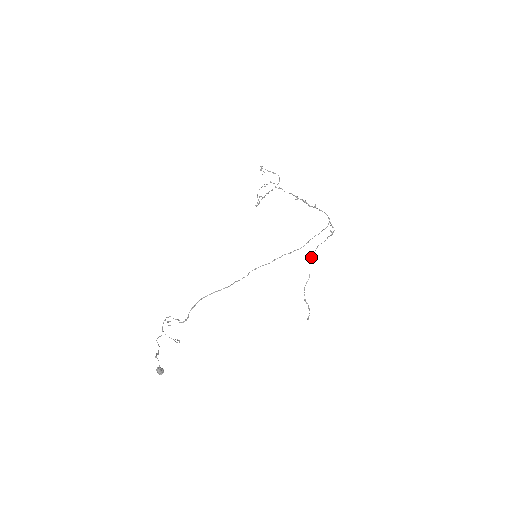
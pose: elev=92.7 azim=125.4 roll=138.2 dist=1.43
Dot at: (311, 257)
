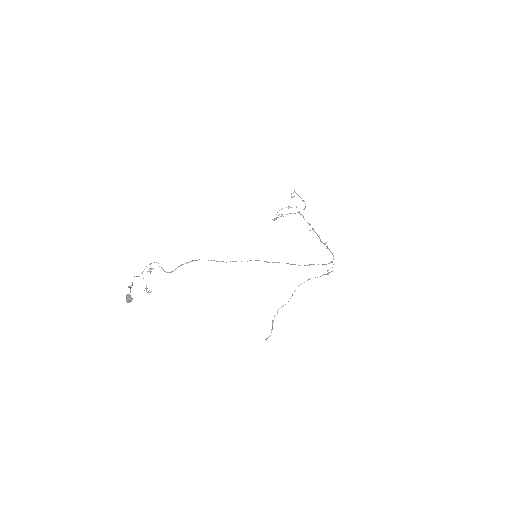
Dot at: (299, 285)
